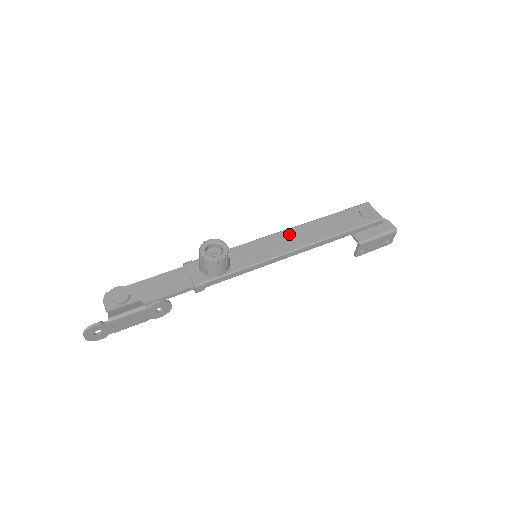
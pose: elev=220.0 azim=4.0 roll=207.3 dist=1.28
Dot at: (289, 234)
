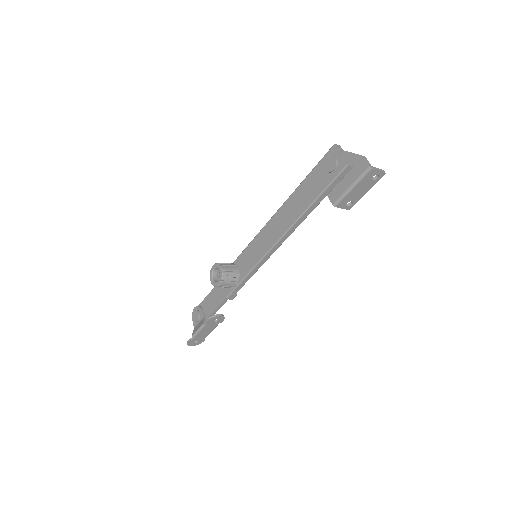
Dot at: (272, 224)
